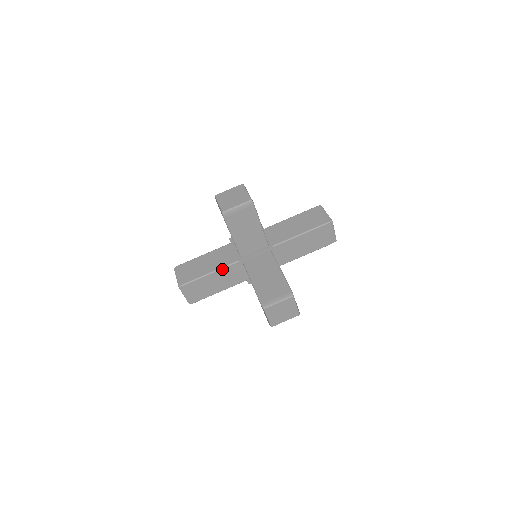
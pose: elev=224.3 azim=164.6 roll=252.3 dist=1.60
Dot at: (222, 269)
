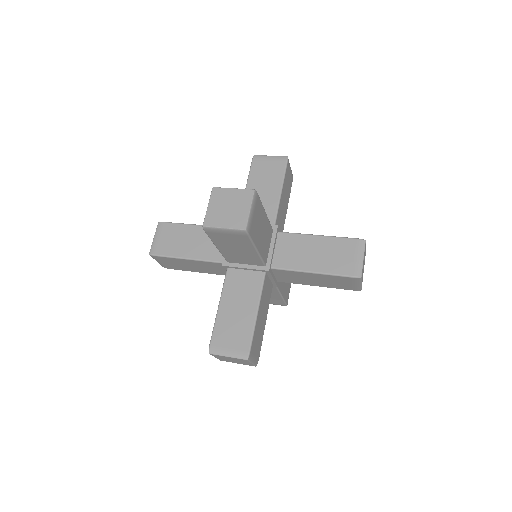
Dot at: (202, 261)
